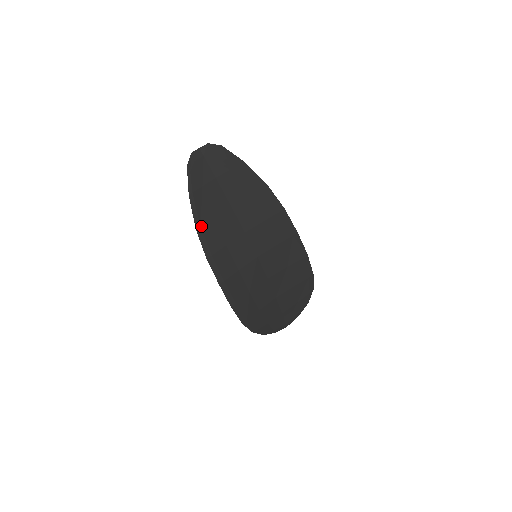
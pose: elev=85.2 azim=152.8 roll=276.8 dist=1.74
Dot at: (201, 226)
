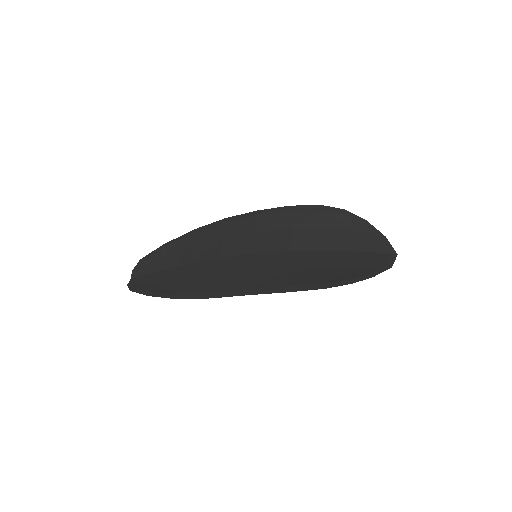
Dot at: (179, 294)
